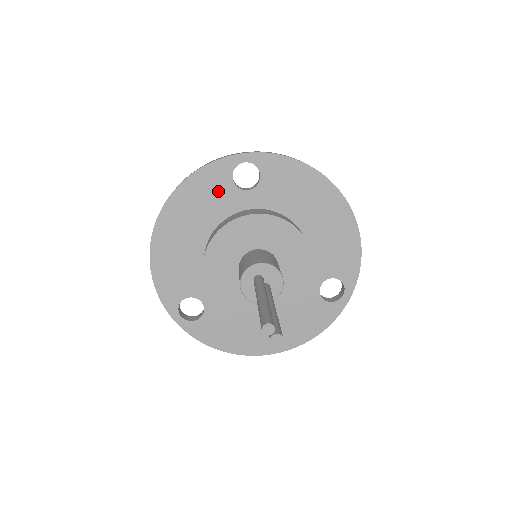
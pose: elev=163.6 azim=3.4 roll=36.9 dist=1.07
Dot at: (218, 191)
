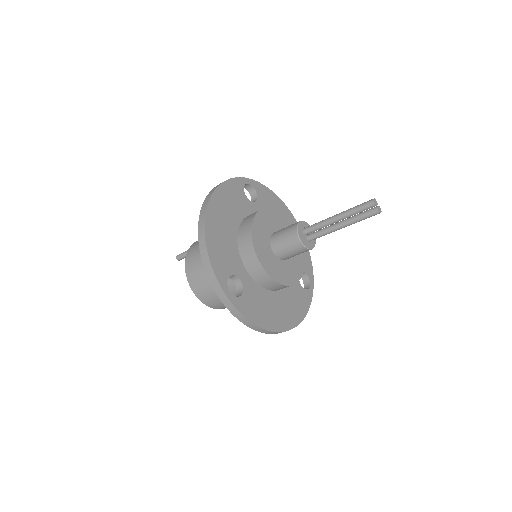
Dot at: (238, 198)
